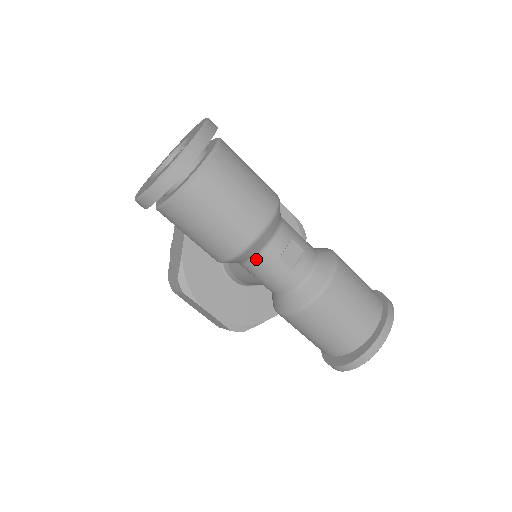
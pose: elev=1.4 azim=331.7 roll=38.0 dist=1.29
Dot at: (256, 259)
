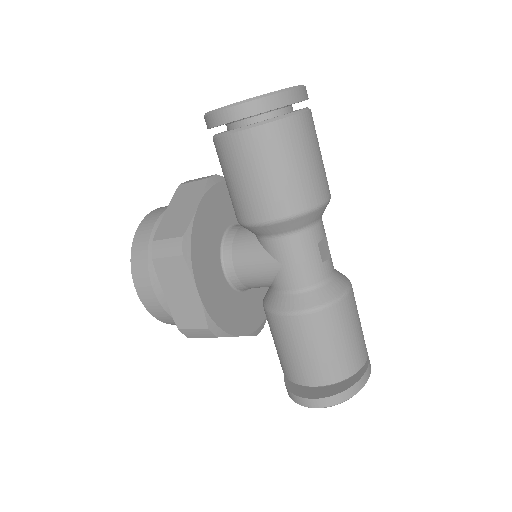
Dot at: (299, 234)
